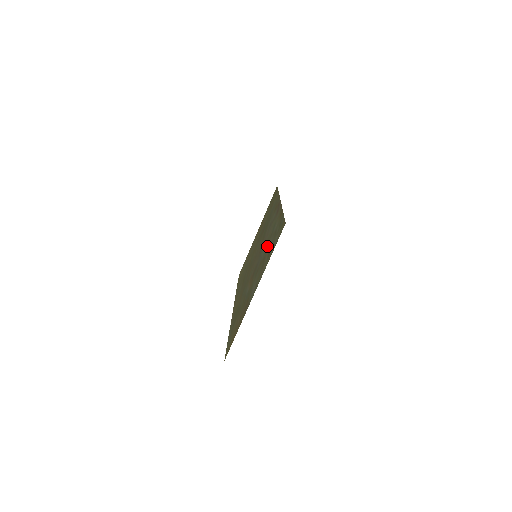
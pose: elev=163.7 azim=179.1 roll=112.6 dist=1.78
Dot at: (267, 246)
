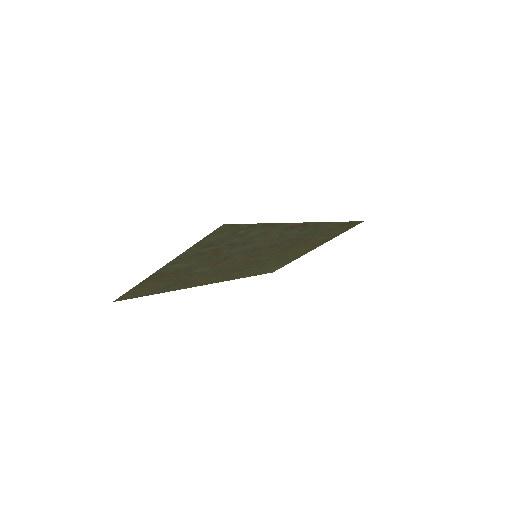
Dot at: (235, 244)
